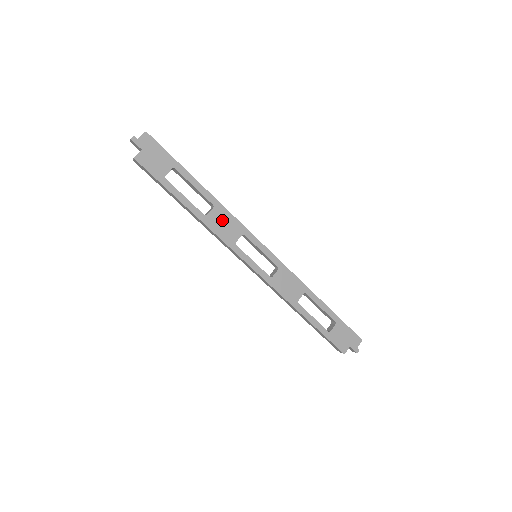
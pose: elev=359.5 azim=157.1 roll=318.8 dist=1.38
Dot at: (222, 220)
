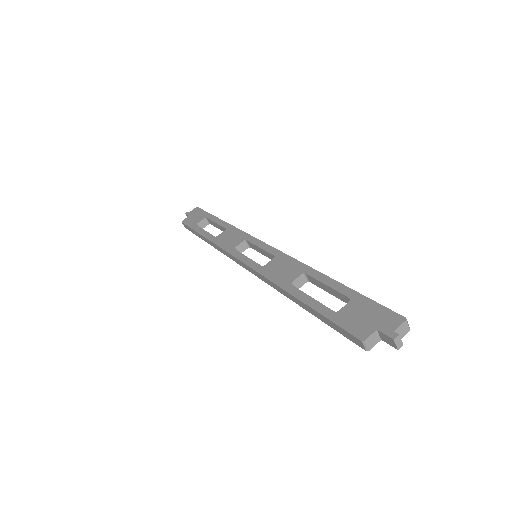
Dot at: (229, 236)
